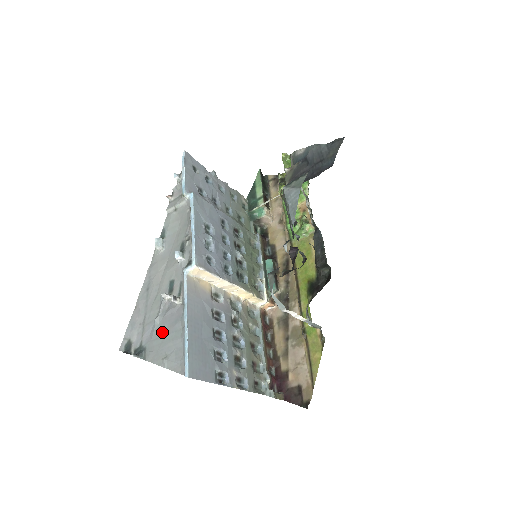
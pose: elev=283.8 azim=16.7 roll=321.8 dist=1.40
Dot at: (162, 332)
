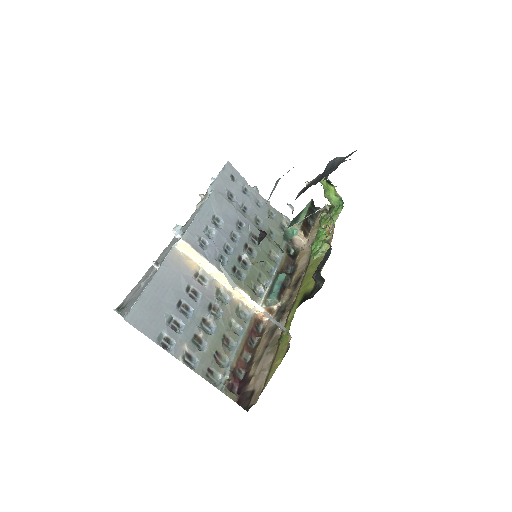
Dot at: (139, 292)
